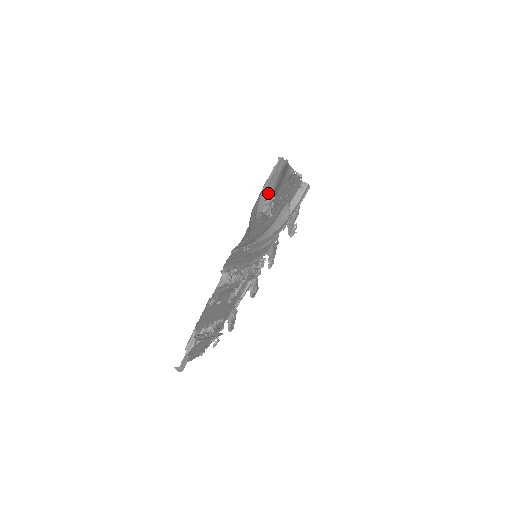
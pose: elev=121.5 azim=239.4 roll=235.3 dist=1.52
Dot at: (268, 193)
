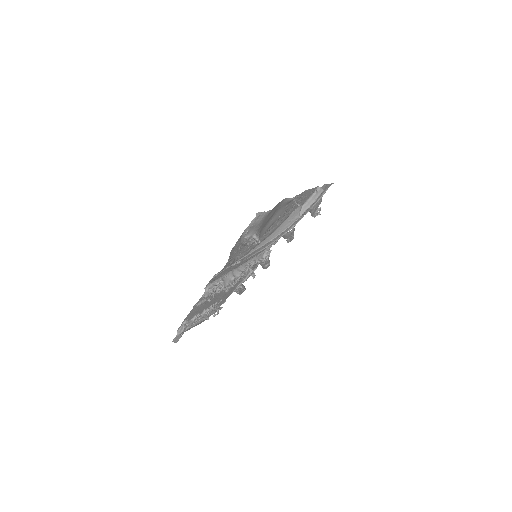
Dot at: (249, 236)
